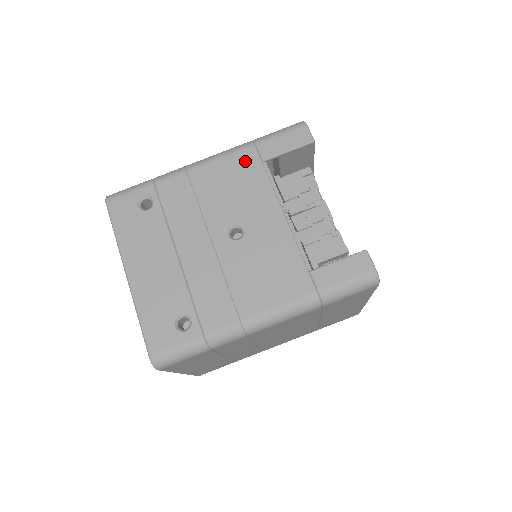
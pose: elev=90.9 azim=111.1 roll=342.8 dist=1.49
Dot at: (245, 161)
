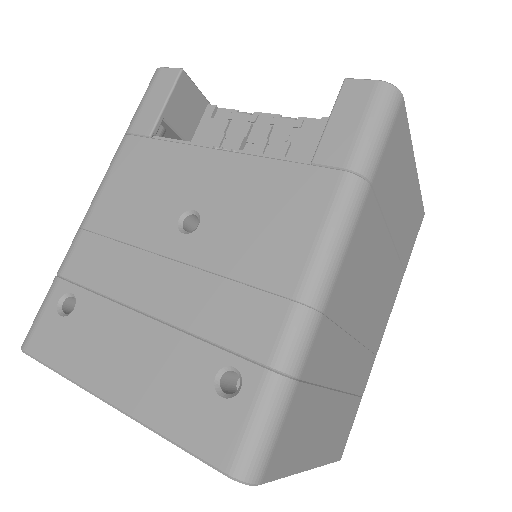
Dot at: (132, 156)
